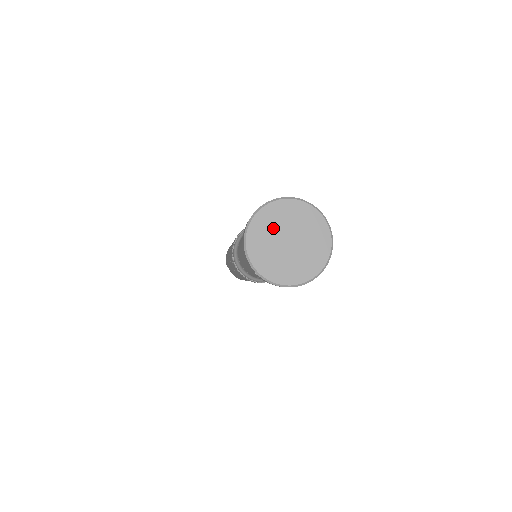
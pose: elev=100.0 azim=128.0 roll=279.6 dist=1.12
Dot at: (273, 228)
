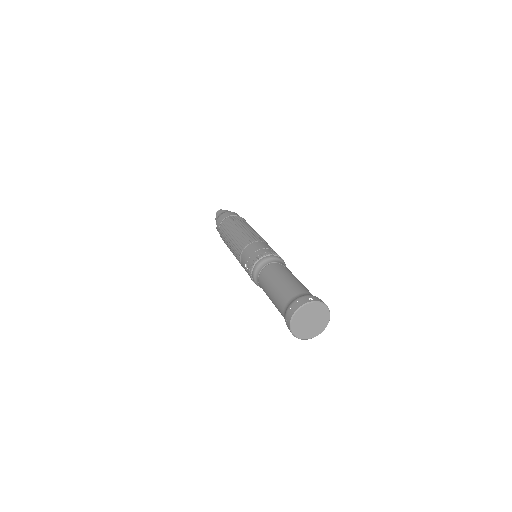
Dot at: (301, 325)
